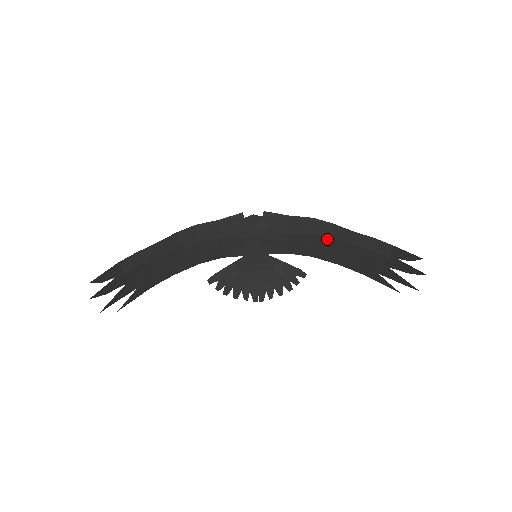
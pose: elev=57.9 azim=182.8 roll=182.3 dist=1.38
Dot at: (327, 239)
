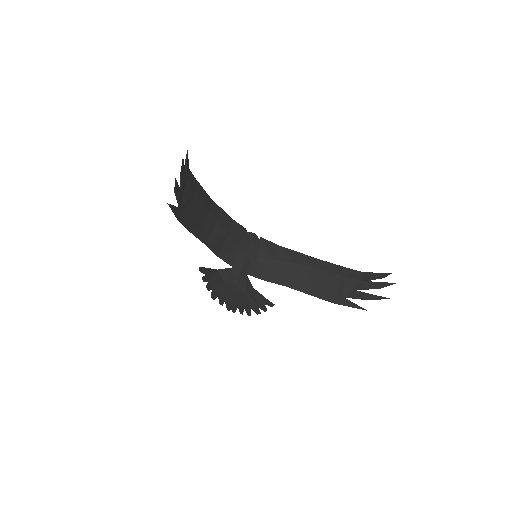
Dot at: (307, 269)
